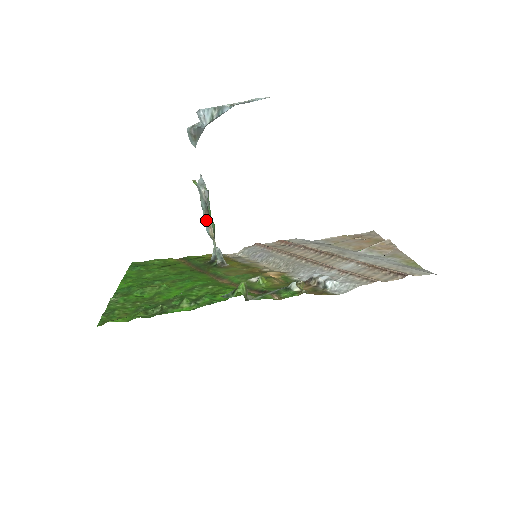
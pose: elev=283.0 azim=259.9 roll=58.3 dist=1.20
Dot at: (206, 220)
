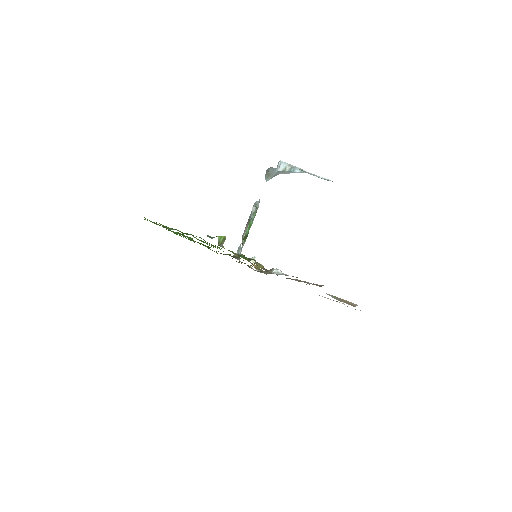
Dot at: (246, 228)
